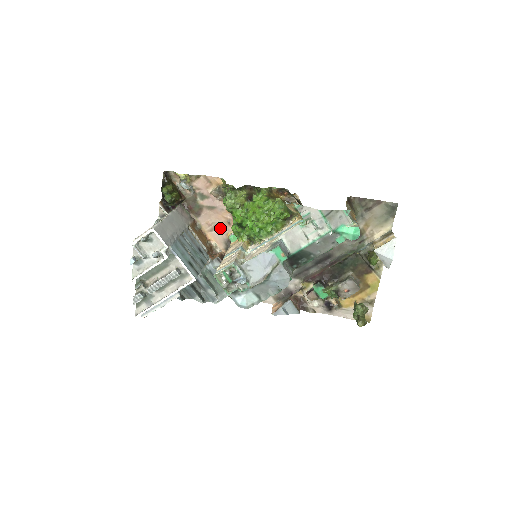
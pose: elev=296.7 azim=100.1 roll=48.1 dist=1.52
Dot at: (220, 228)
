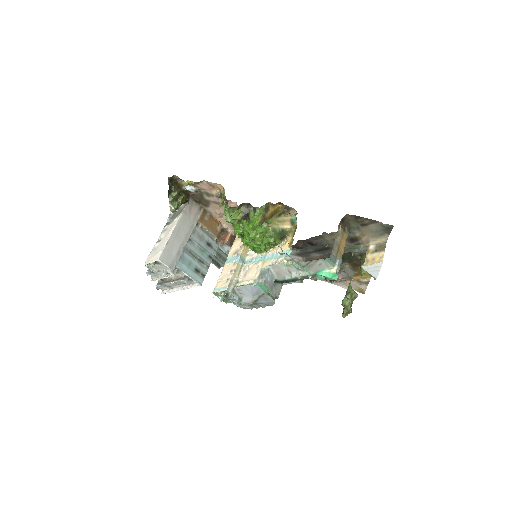
Dot at: occluded
